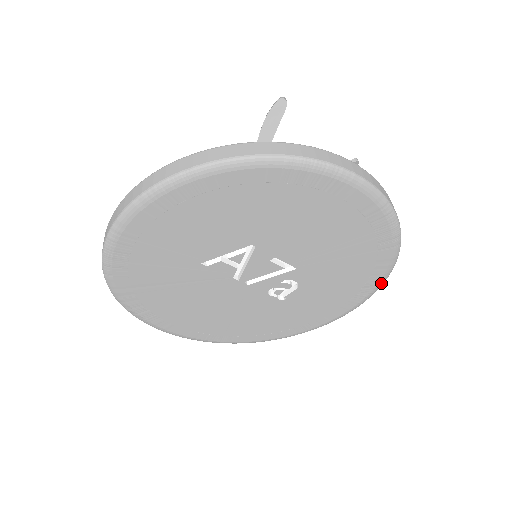
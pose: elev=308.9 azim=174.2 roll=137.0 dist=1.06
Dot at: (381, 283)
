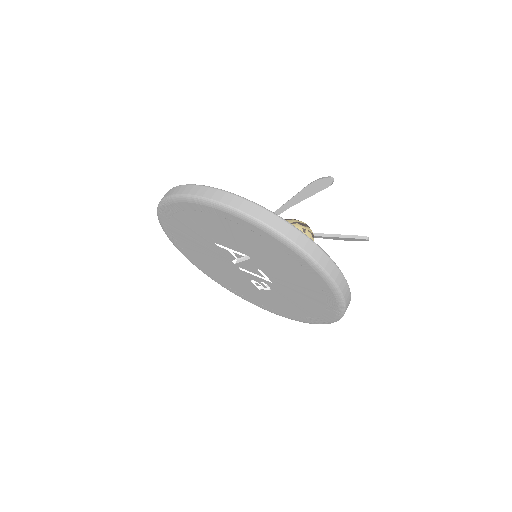
Dot at: (324, 323)
